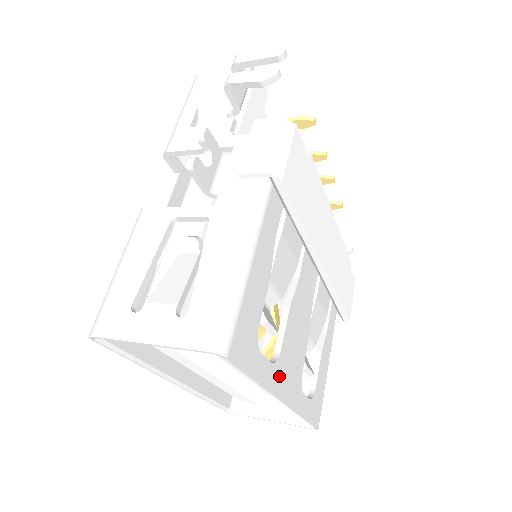
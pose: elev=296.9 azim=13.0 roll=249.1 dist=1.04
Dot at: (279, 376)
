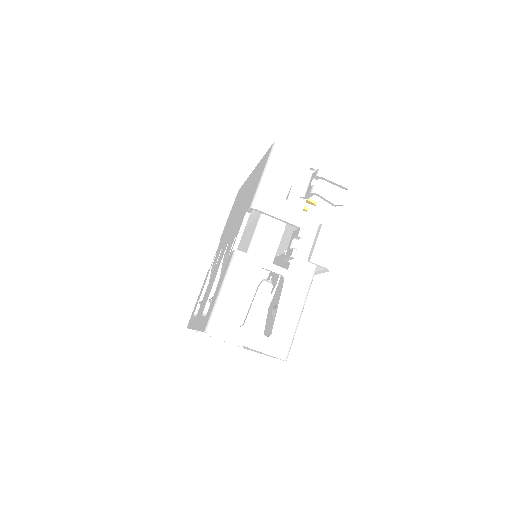
Dot at: occluded
